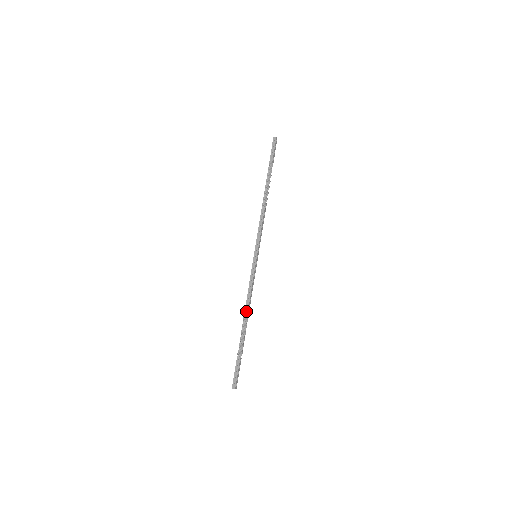
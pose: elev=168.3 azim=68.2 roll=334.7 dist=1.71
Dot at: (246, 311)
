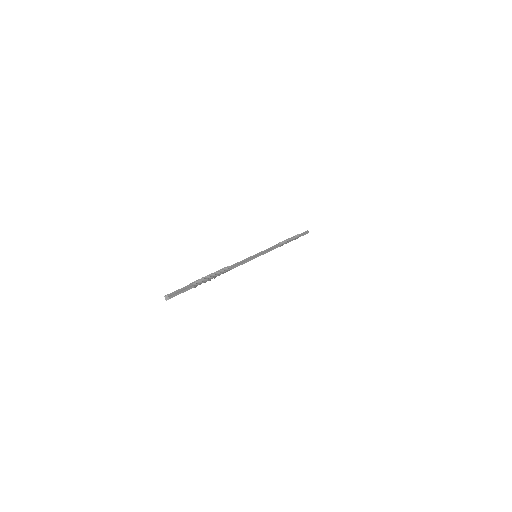
Dot at: (223, 269)
